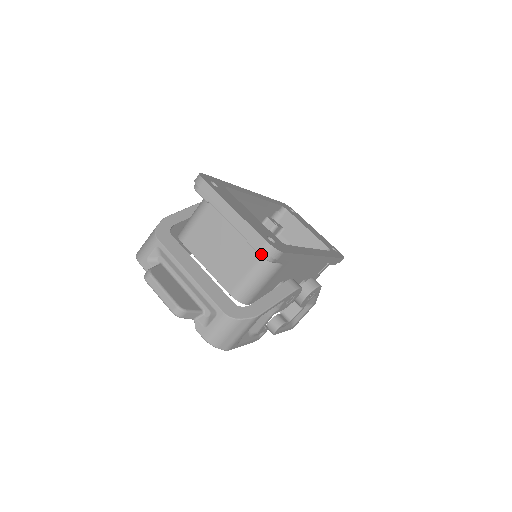
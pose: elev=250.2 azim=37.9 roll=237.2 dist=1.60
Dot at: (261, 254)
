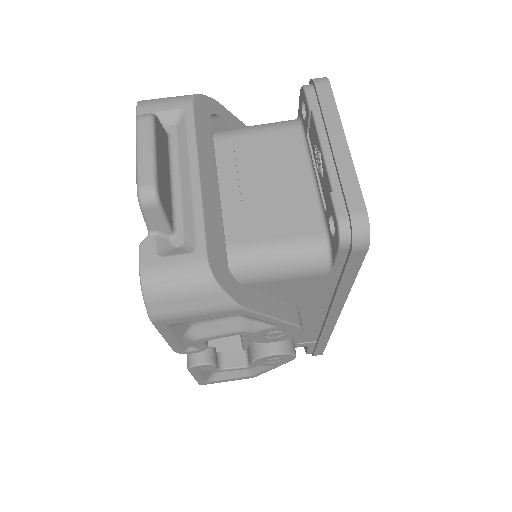
Dot at: (341, 222)
